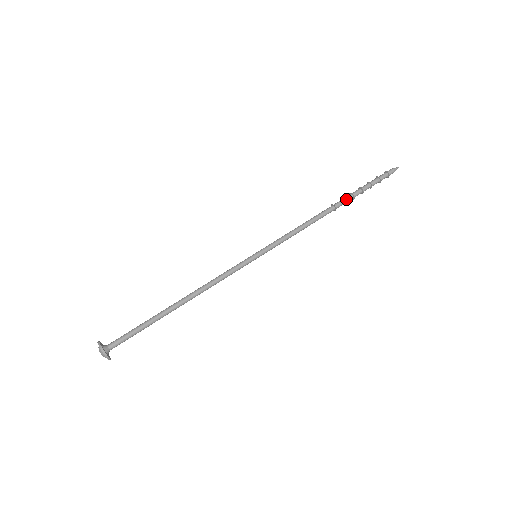
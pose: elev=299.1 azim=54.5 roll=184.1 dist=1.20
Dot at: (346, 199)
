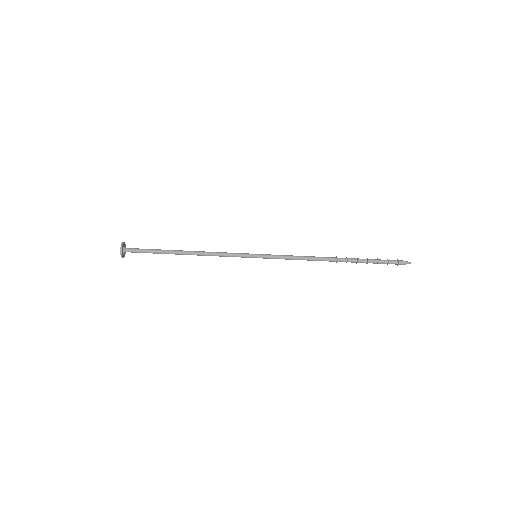
Dot at: occluded
